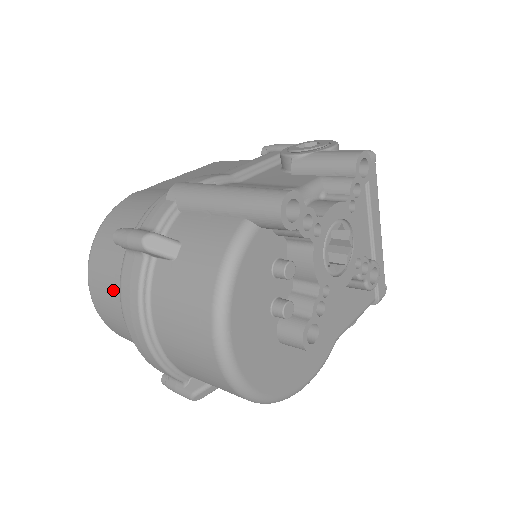
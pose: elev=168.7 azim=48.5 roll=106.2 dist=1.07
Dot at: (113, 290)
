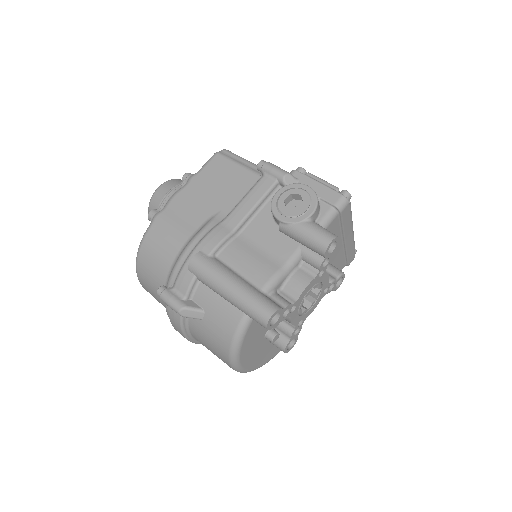
Dot at: (160, 301)
